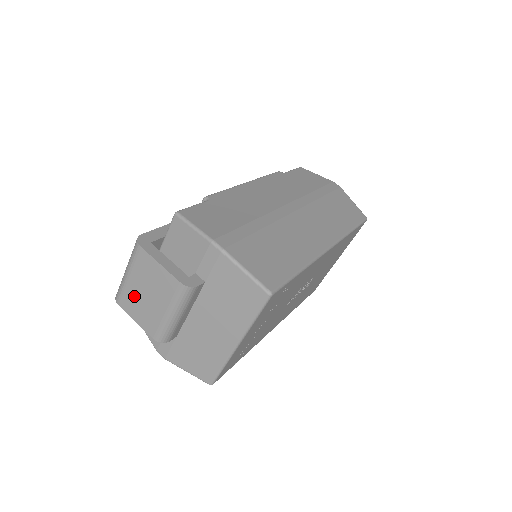
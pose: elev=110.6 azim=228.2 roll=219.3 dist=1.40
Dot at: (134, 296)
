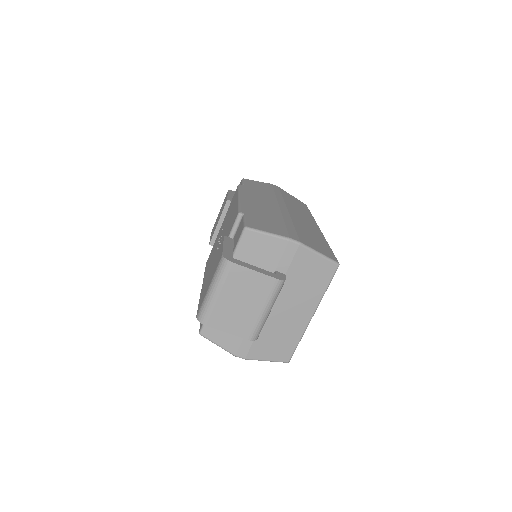
Dot at: (225, 310)
